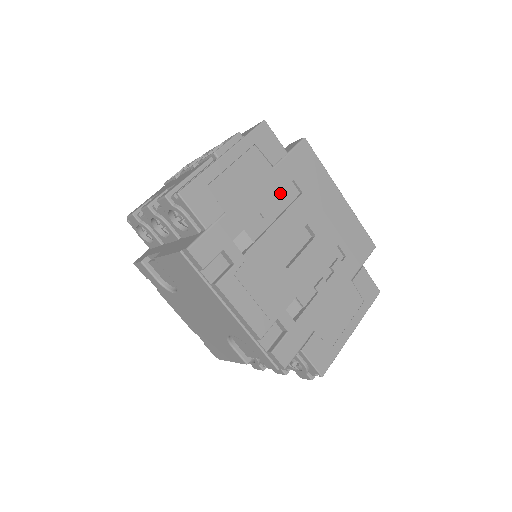
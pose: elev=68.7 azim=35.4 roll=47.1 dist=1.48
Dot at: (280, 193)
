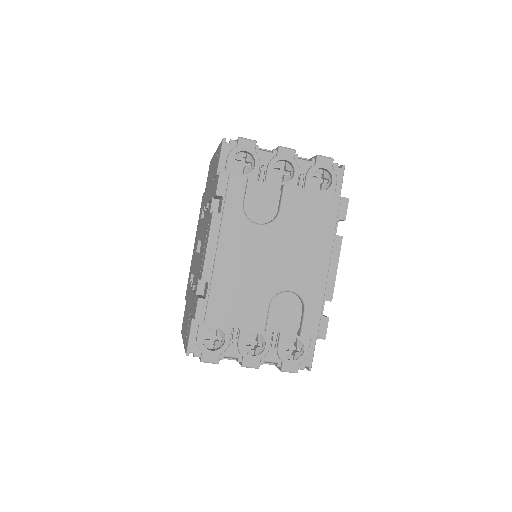
Dot at: occluded
